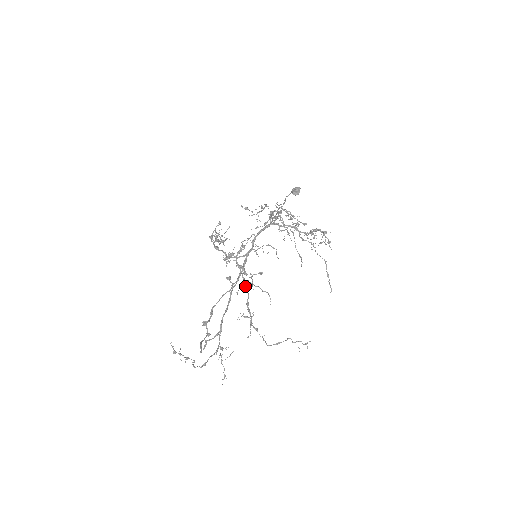
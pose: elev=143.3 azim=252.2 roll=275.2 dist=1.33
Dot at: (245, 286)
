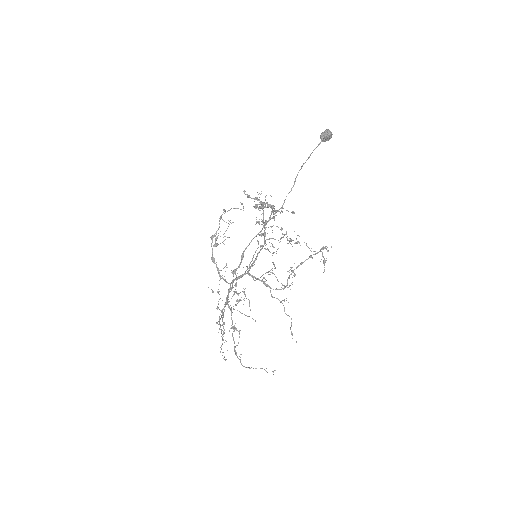
Dot at: (237, 301)
